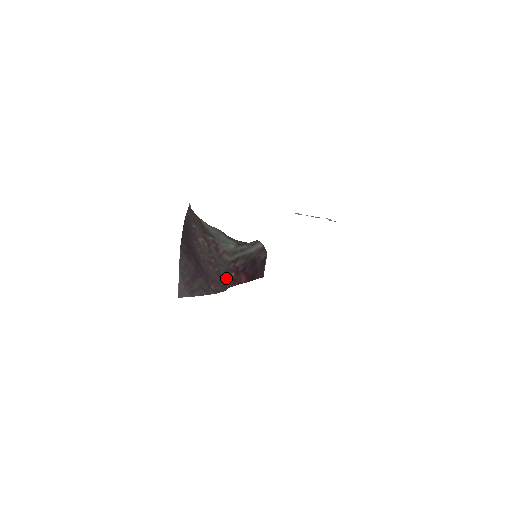
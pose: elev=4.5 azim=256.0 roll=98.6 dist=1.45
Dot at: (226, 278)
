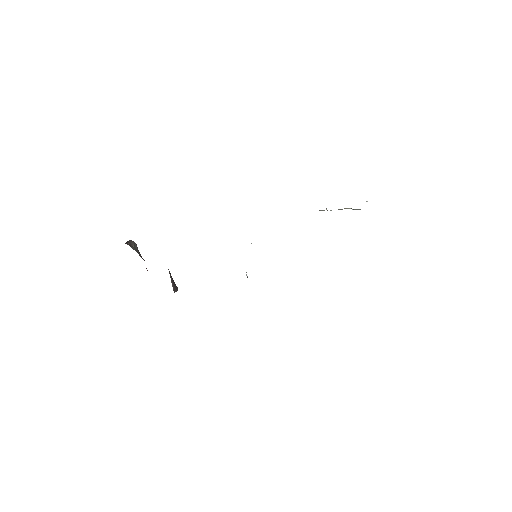
Dot at: occluded
